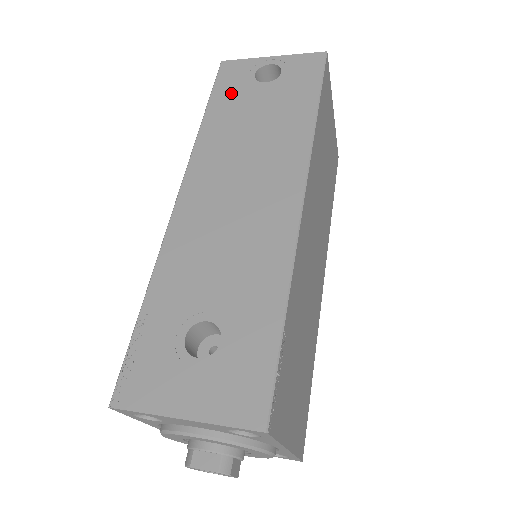
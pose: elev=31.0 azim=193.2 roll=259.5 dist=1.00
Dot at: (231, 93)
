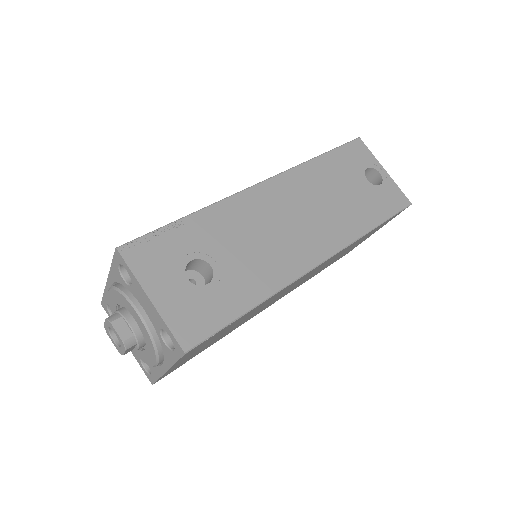
Dot at: (346, 162)
